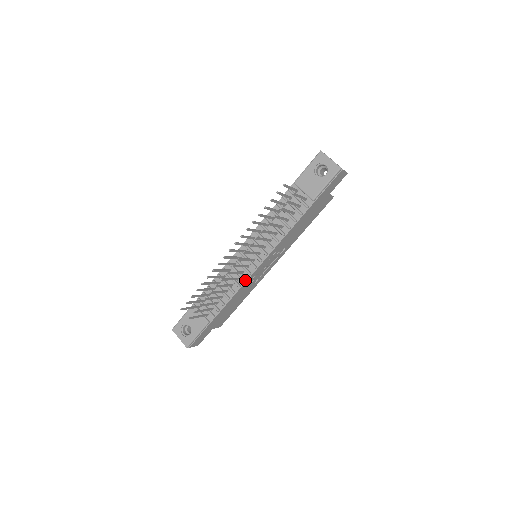
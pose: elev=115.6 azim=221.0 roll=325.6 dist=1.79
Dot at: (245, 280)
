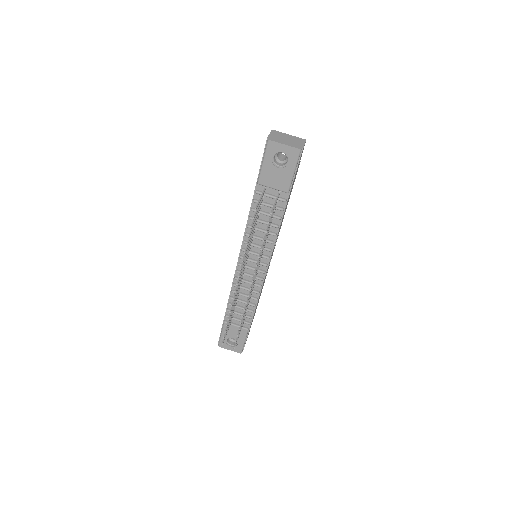
Dot at: (261, 286)
